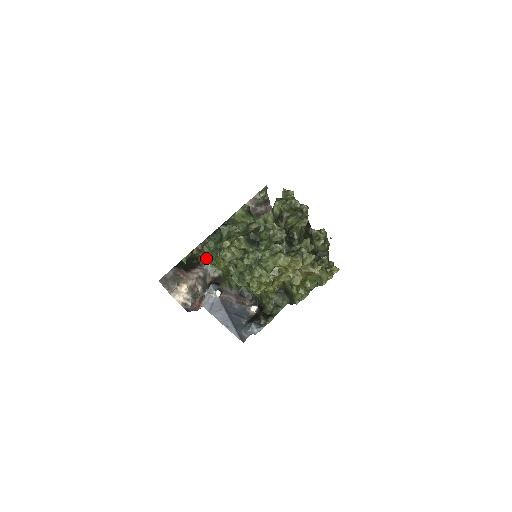
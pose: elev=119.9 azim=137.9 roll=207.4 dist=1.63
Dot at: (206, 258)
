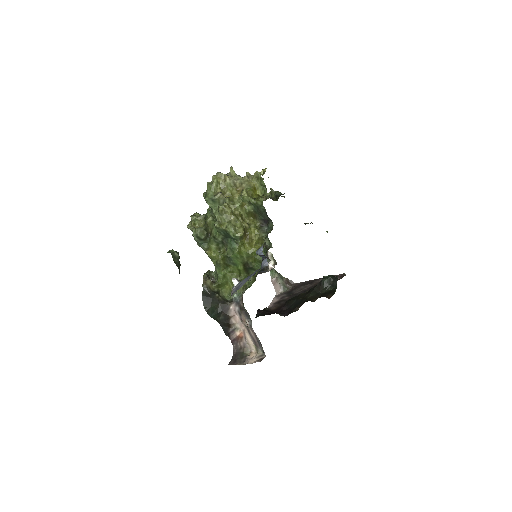
Dot at: (219, 283)
